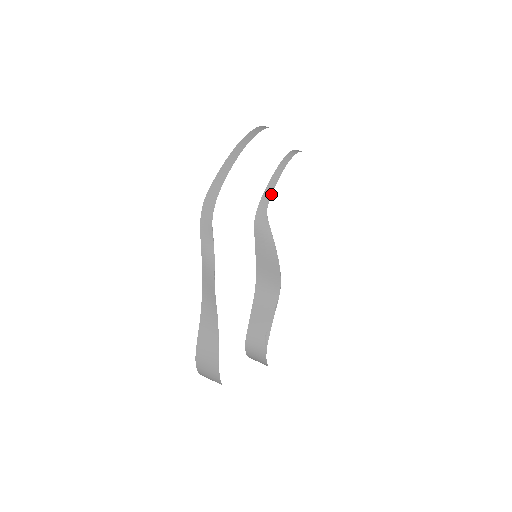
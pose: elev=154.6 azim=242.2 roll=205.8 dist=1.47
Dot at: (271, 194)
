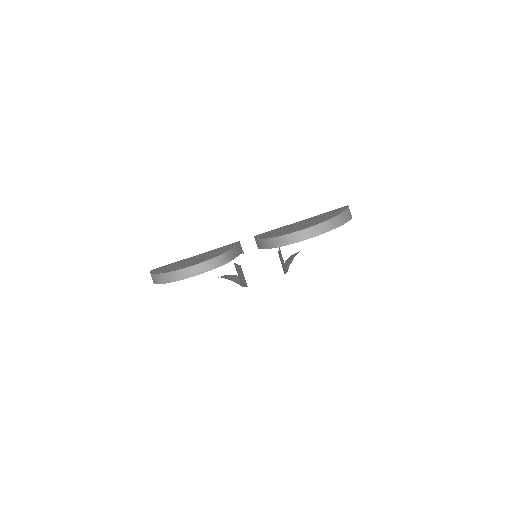
Dot at: occluded
